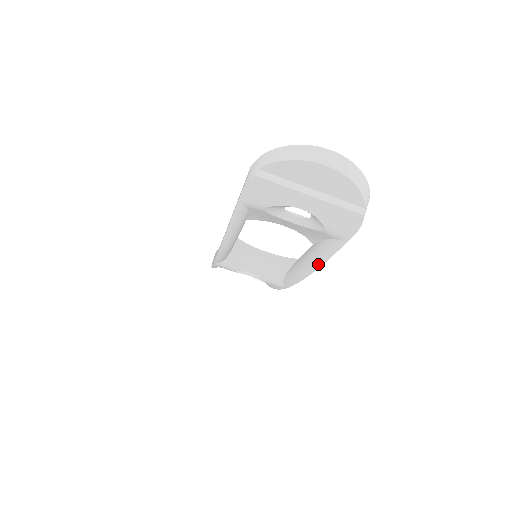
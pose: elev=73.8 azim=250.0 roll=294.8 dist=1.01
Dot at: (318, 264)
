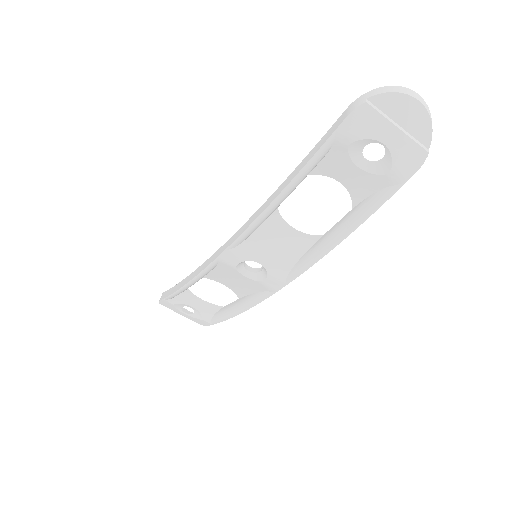
Dot at: (358, 223)
